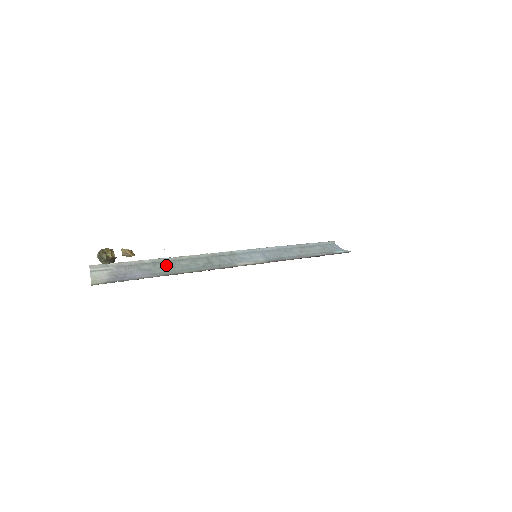
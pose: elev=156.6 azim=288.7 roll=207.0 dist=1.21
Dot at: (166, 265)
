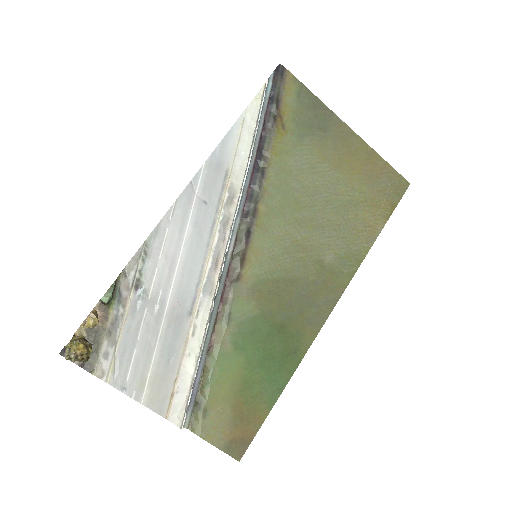
Dot at: (203, 345)
